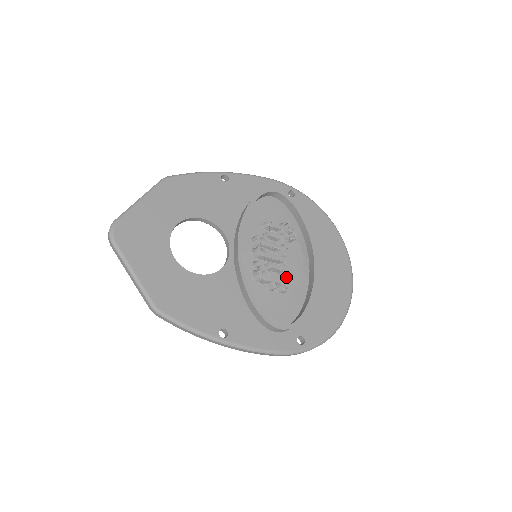
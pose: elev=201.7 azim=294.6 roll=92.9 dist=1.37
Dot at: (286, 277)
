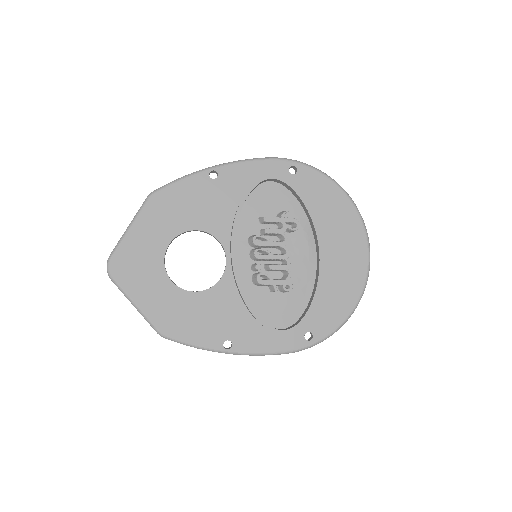
Dot at: (287, 276)
